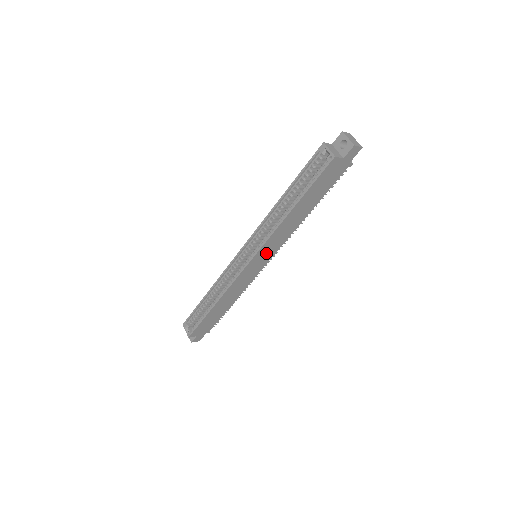
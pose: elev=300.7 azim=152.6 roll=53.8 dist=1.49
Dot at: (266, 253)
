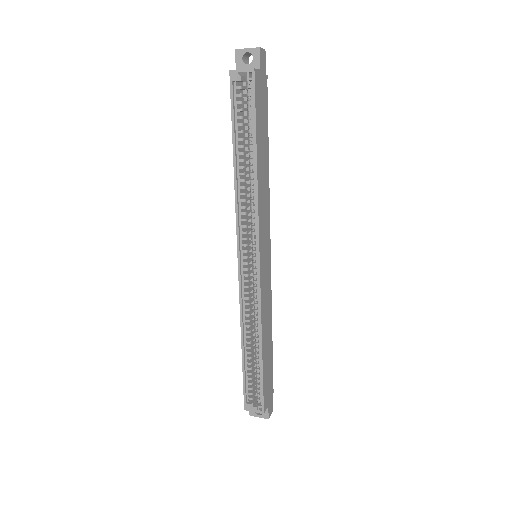
Dot at: (264, 240)
